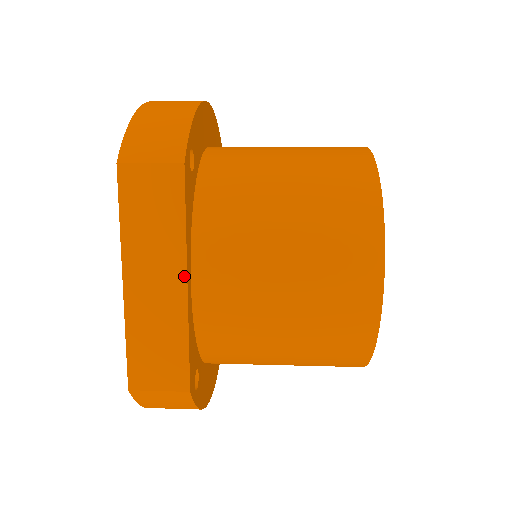
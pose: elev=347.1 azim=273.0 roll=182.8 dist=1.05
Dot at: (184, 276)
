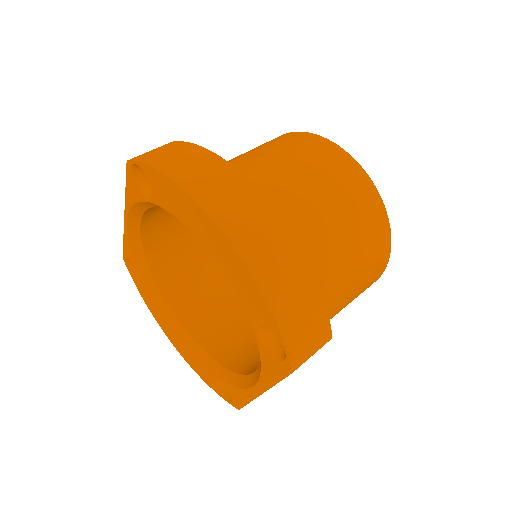
Dot at: occluded
